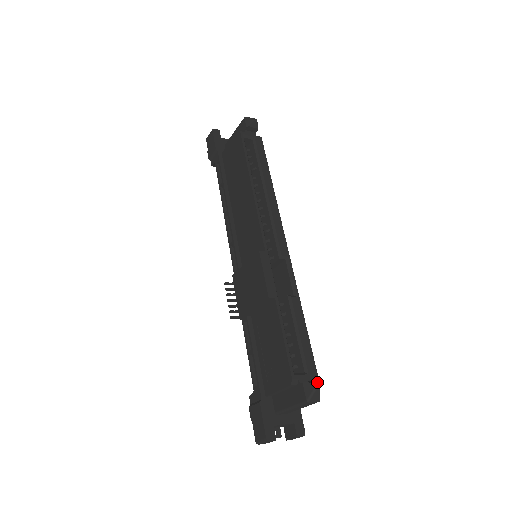
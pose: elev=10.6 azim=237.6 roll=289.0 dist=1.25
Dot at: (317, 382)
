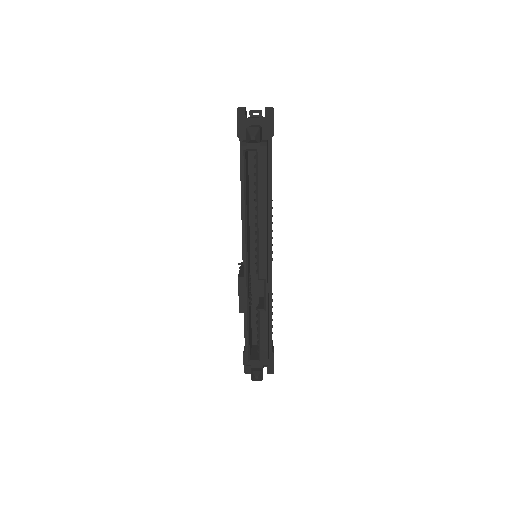
Dot at: (259, 373)
